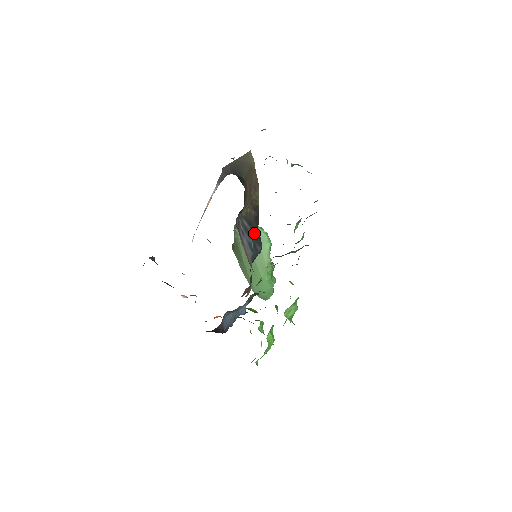
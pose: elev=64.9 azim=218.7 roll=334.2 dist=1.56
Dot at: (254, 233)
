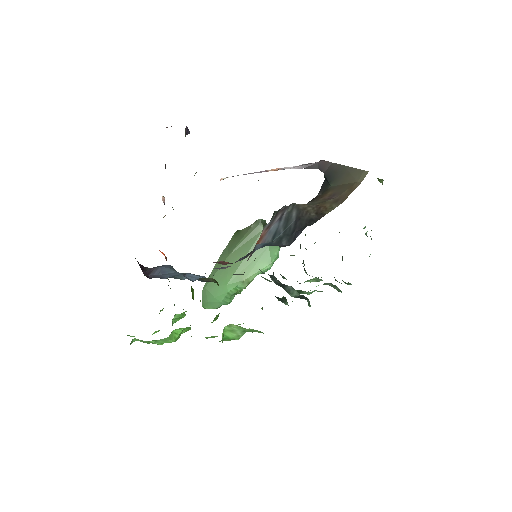
Dot at: (294, 228)
